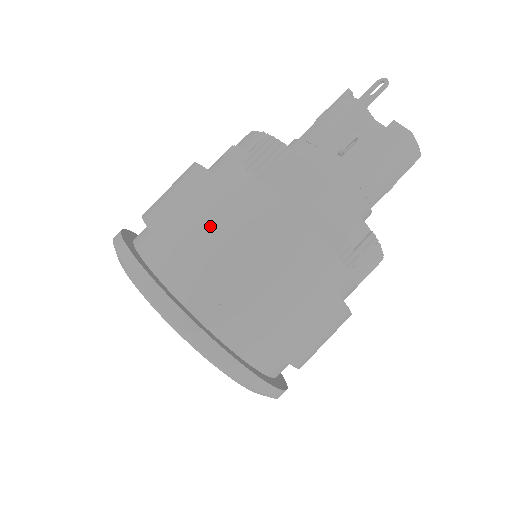
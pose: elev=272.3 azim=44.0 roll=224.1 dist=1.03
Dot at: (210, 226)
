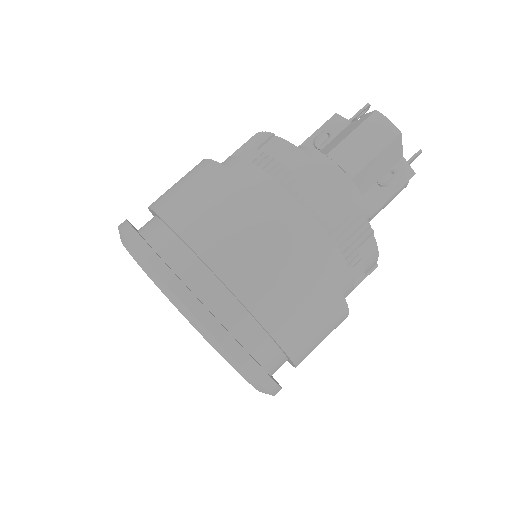
Dot at: (177, 182)
